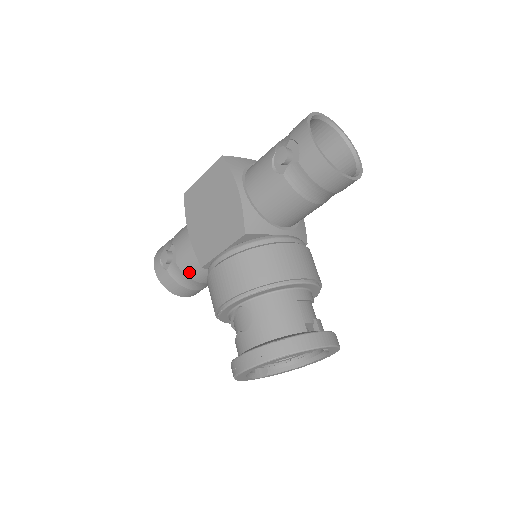
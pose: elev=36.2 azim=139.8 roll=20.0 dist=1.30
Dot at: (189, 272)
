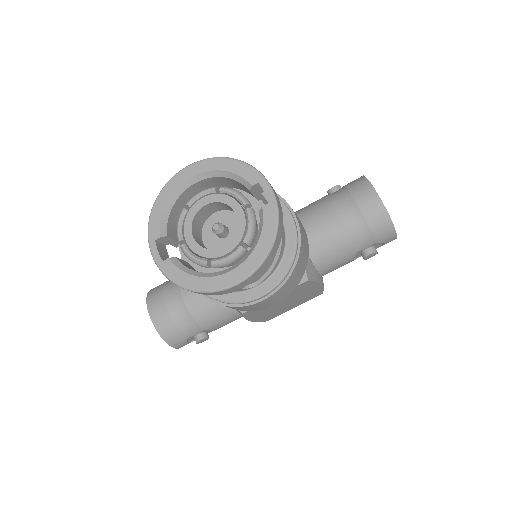
Dot at: occluded
